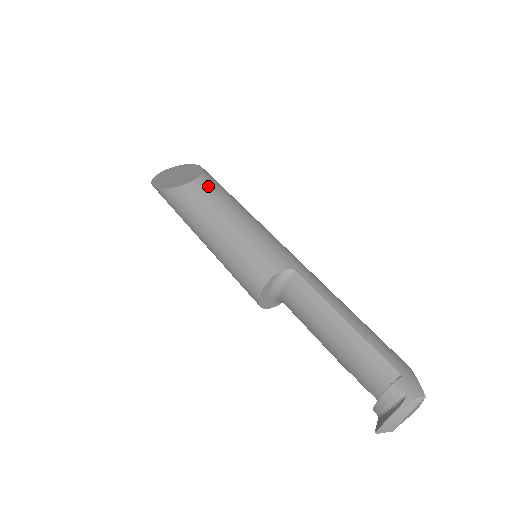
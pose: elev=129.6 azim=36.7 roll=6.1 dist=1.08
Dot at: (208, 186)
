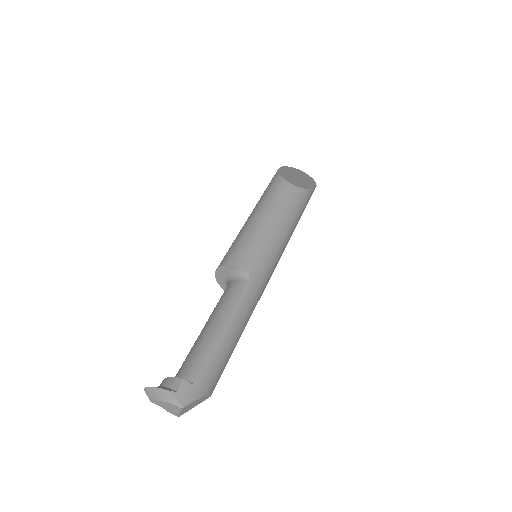
Dot at: (293, 196)
